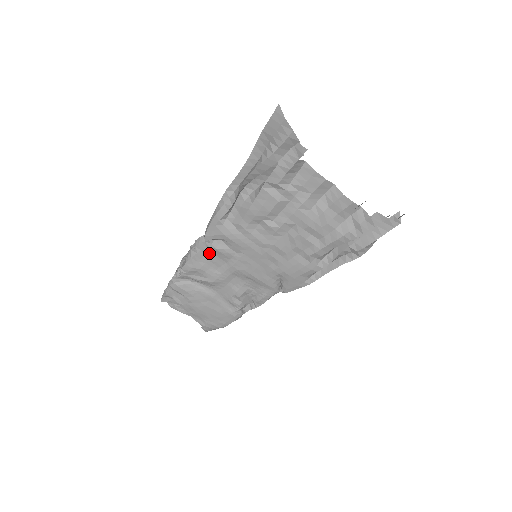
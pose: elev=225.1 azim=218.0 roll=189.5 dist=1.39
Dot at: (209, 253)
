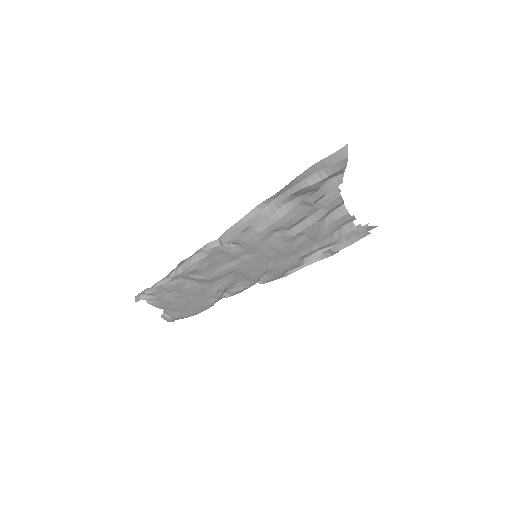
Dot at: (218, 255)
